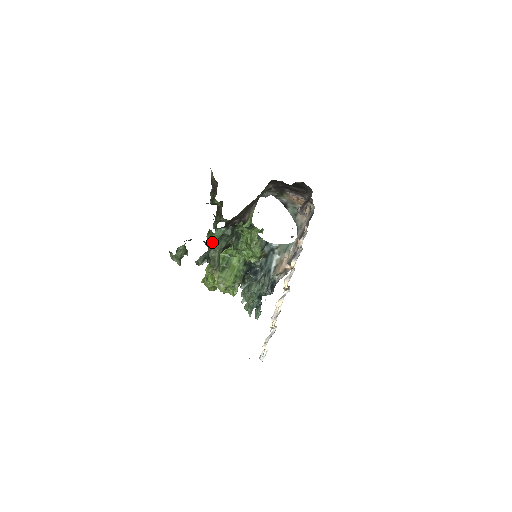
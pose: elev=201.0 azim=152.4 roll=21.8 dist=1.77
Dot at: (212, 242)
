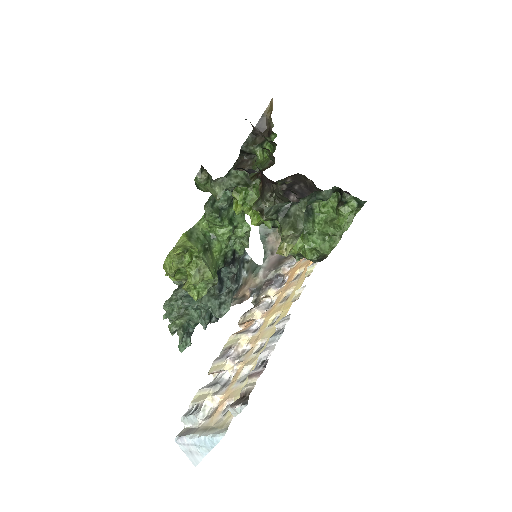
Dot at: (243, 198)
